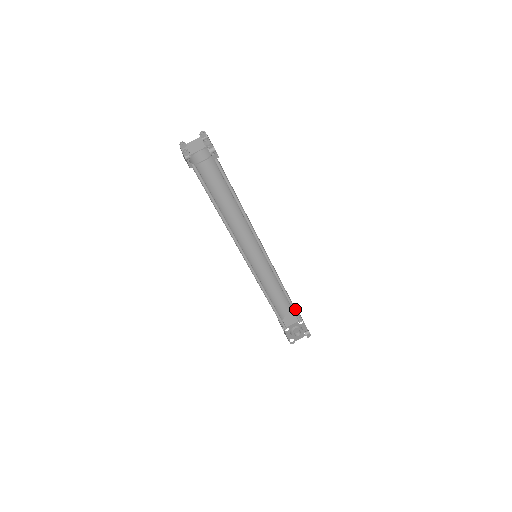
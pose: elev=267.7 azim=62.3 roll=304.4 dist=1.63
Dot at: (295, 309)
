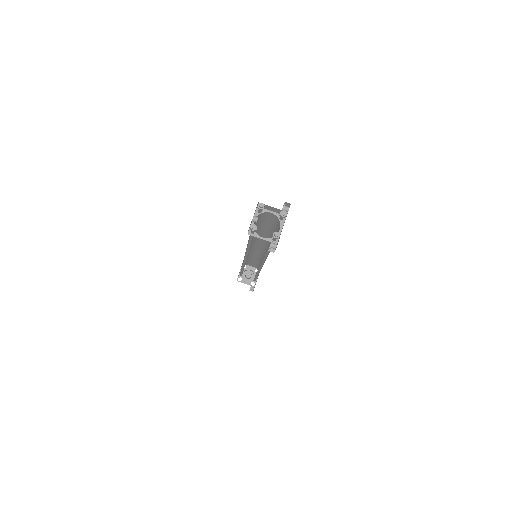
Dot at: (256, 278)
